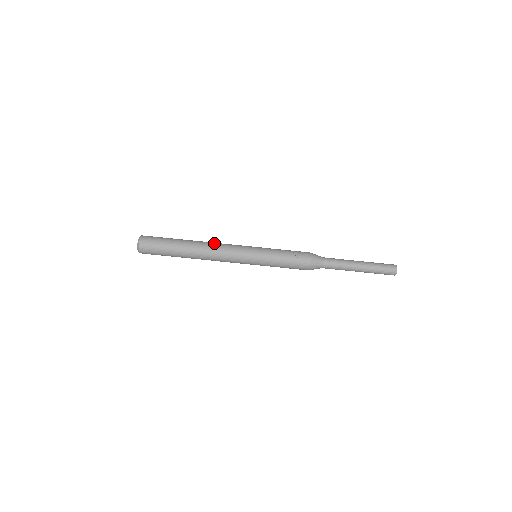
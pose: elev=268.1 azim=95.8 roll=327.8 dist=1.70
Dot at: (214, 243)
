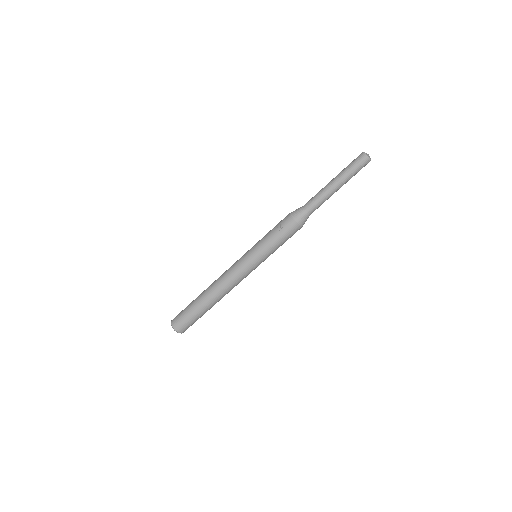
Dot at: (219, 277)
